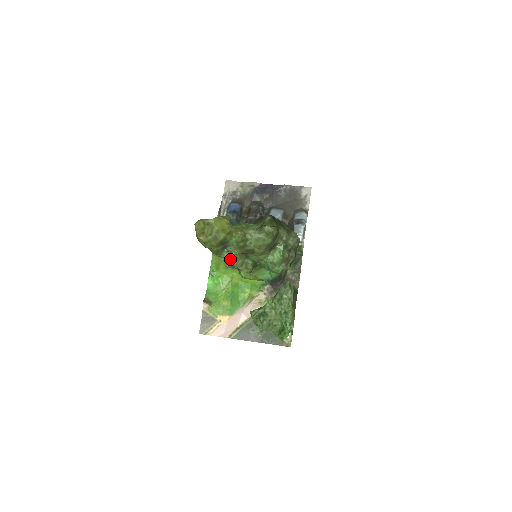
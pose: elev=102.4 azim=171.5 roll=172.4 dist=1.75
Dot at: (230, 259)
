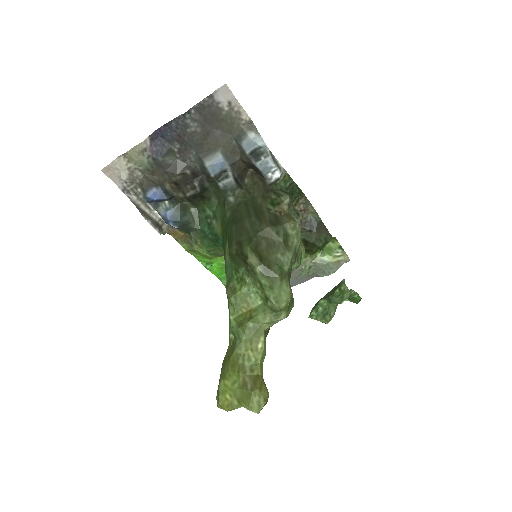
Dot at: occluded
